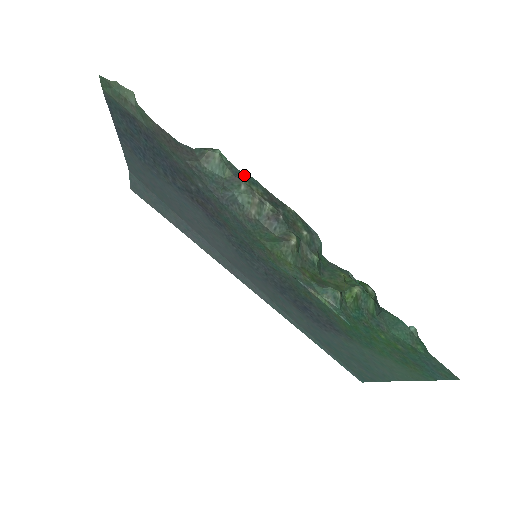
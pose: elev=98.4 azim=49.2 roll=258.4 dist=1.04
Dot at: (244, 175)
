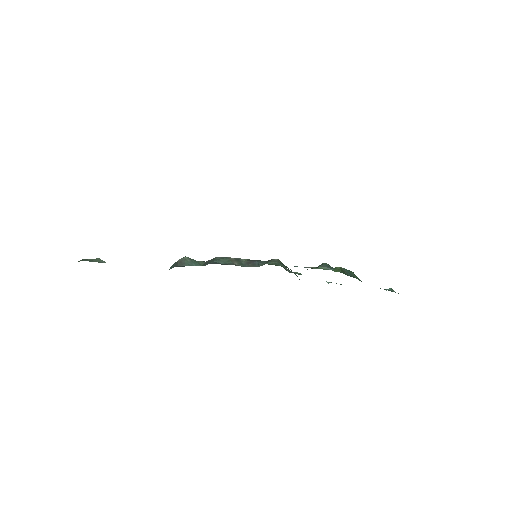
Dot at: occluded
